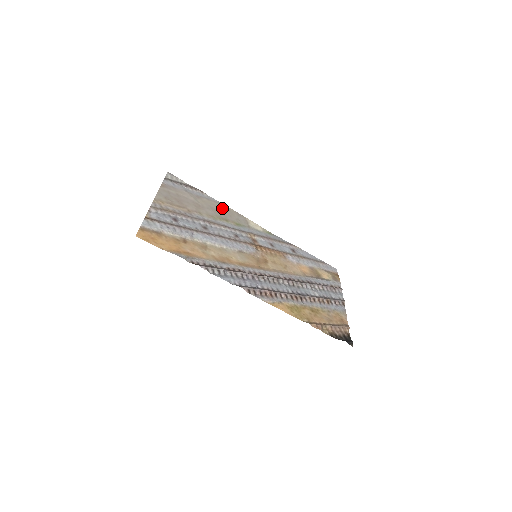
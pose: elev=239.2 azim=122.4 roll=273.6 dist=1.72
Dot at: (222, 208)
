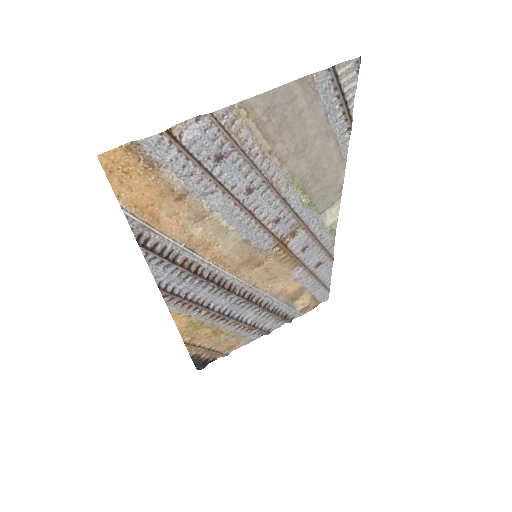
Dot at: (333, 170)
